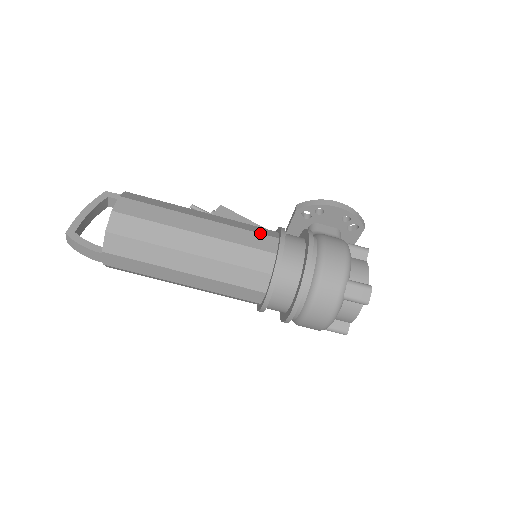
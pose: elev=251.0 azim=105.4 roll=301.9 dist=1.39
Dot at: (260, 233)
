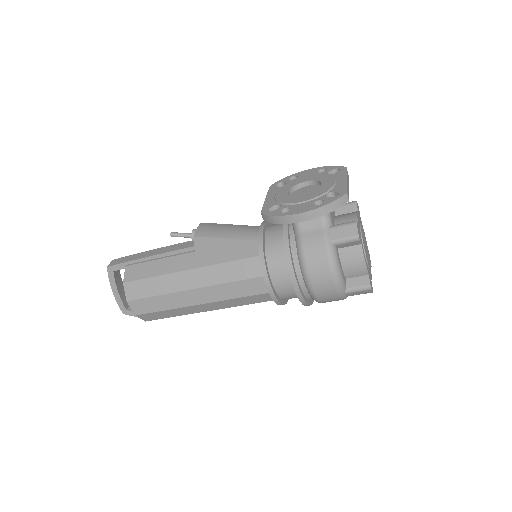
Dot at: (246, 279)
